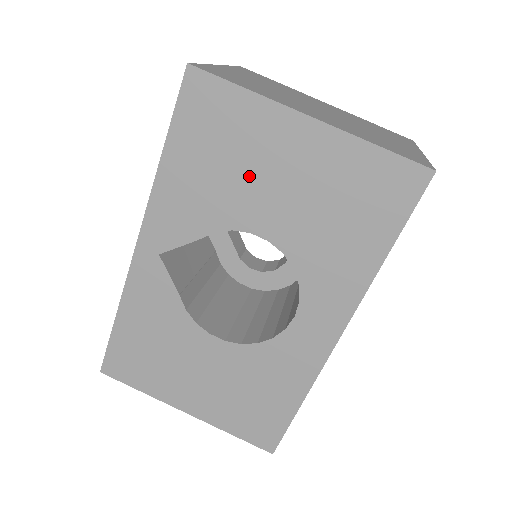
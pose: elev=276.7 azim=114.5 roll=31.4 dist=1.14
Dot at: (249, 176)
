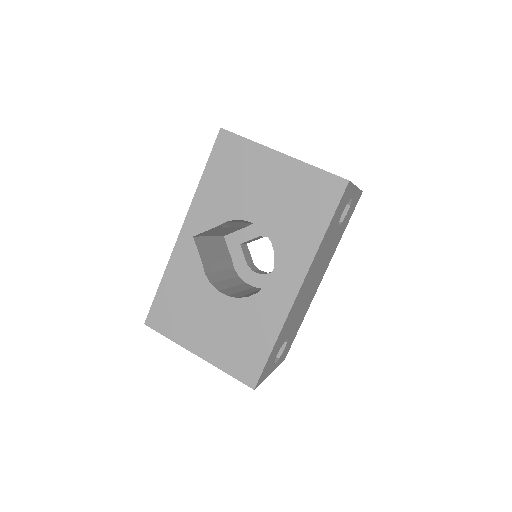
Dot at: (248, 187)
